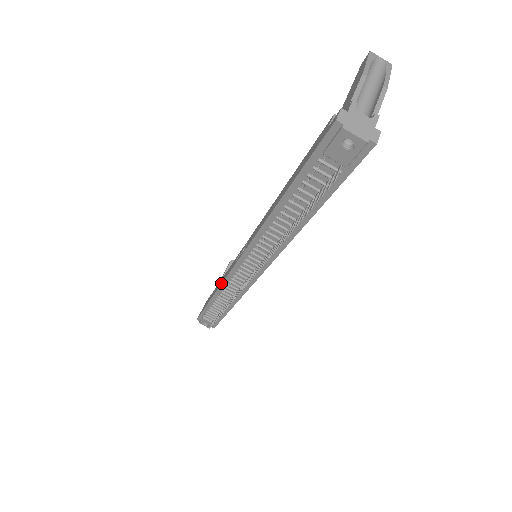
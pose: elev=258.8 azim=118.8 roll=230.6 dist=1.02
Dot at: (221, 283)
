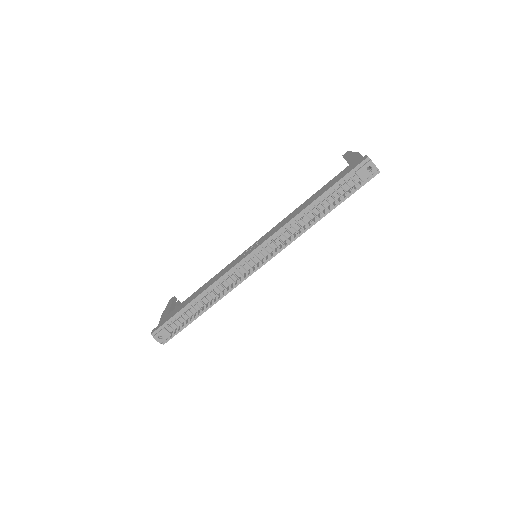
Dot at: (216, 280)
